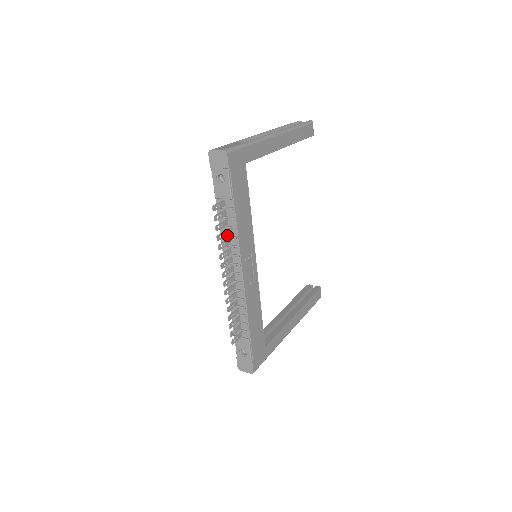
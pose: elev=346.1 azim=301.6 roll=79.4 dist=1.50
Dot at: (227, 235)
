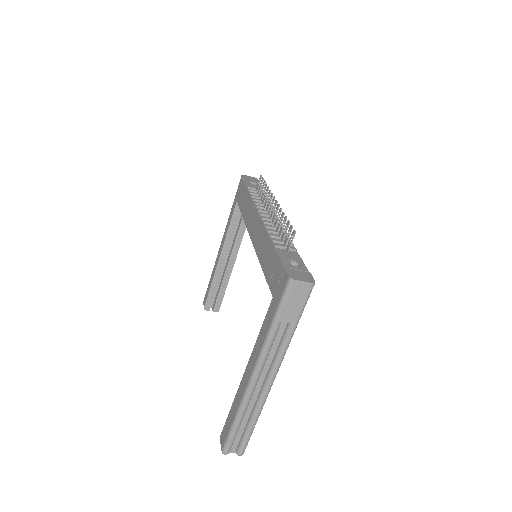
Dot at: (260, 201)
